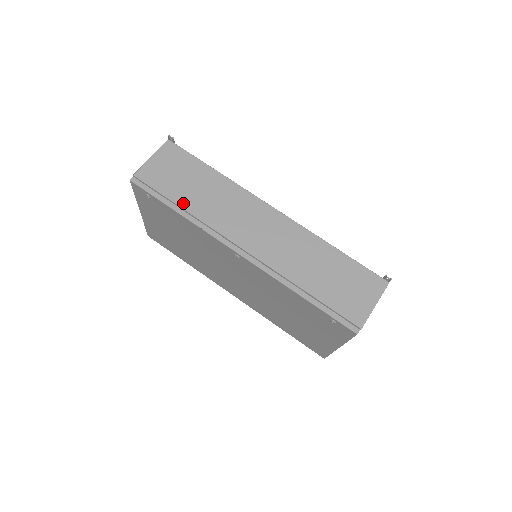
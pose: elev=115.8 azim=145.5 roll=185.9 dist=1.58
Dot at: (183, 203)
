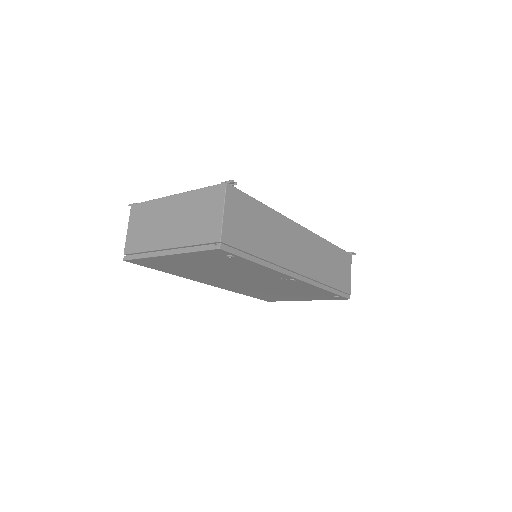
Dot at: (261, 253)
